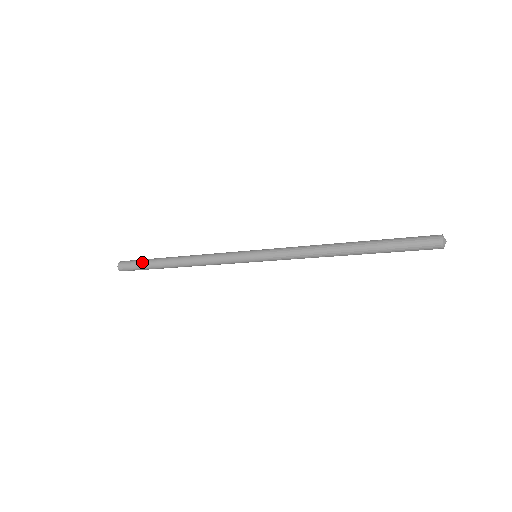
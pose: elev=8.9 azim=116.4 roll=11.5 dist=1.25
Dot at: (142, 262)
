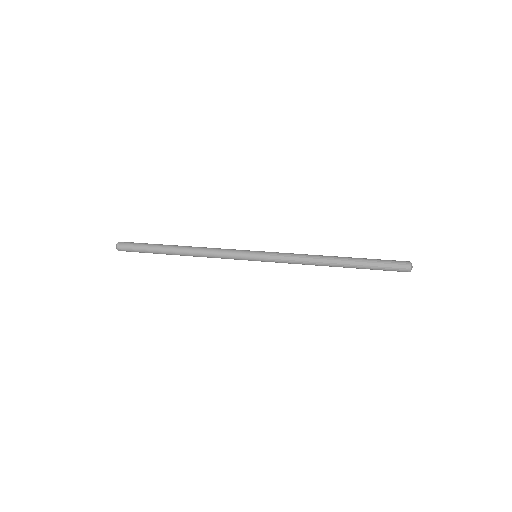
Dot at: (144, 251)
